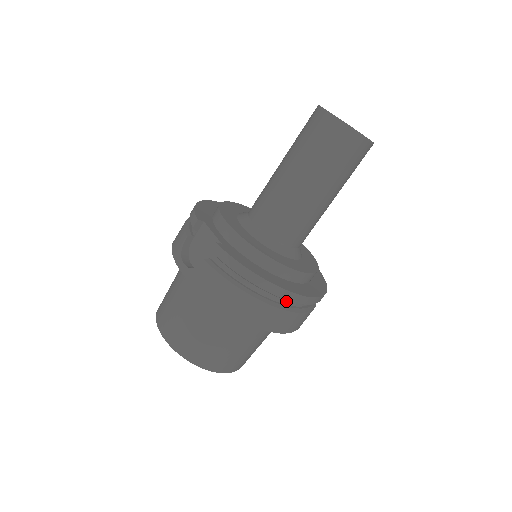
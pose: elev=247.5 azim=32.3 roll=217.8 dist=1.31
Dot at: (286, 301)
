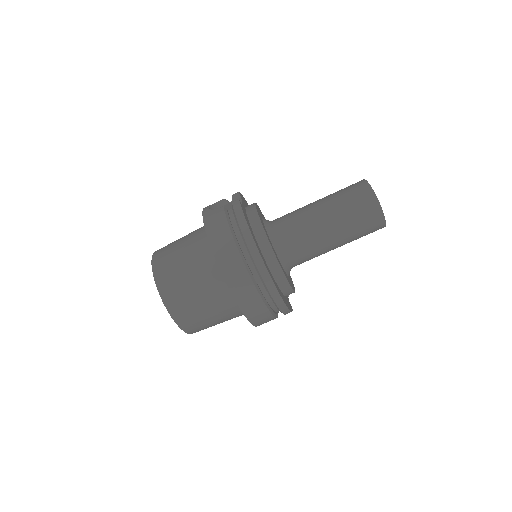
Dot at: (254, 269)
